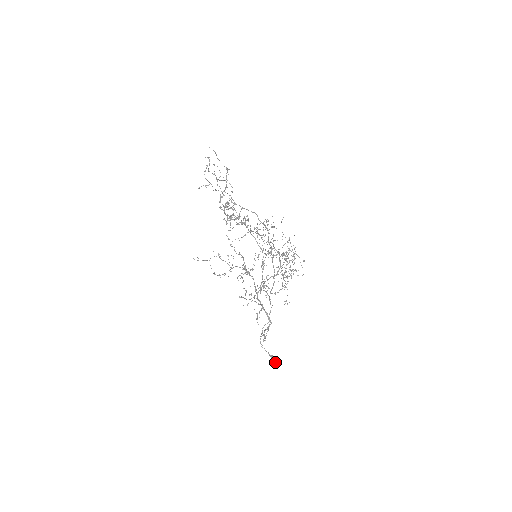
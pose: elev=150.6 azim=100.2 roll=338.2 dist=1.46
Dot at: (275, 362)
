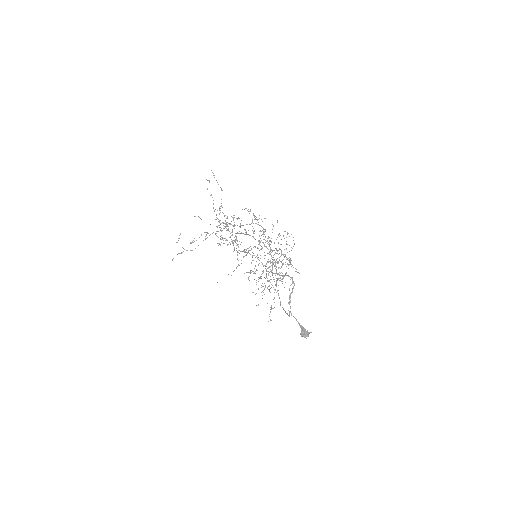
Dot at: (306, 332)
